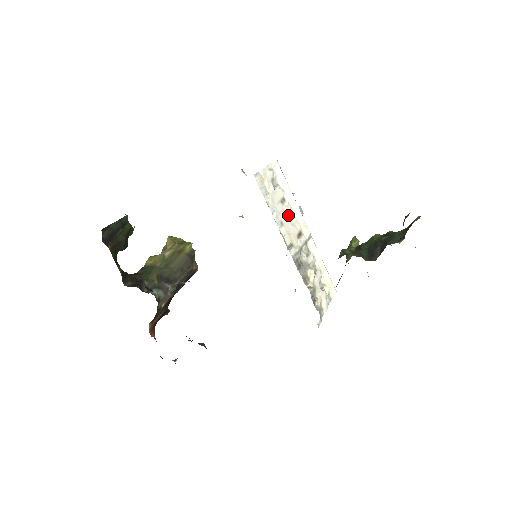
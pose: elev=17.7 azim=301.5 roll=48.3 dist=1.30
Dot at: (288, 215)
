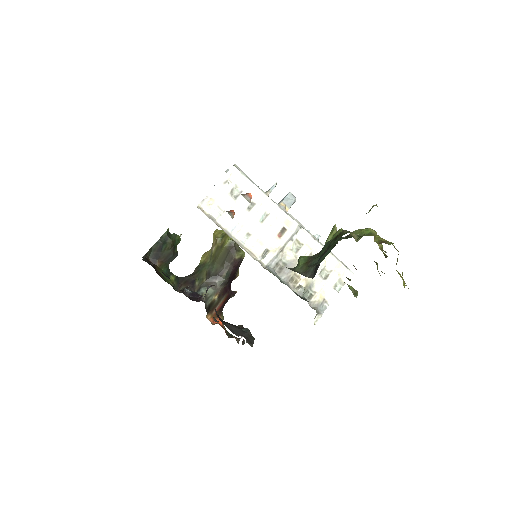
Dot at: (261, 218)
